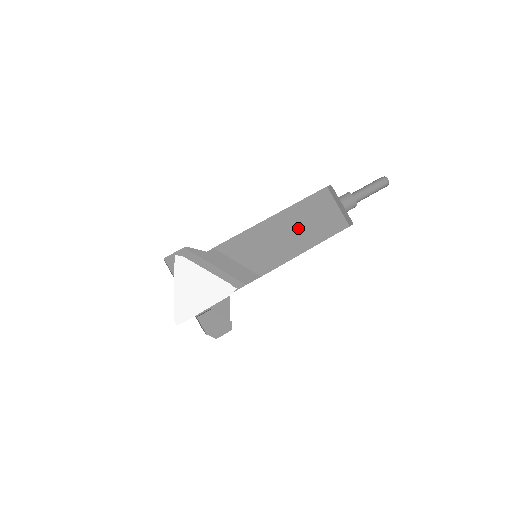
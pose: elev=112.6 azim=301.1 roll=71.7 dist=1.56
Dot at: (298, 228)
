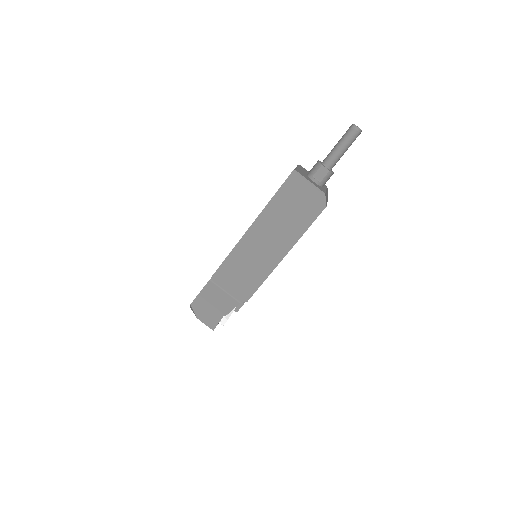
Dot at: occluded
